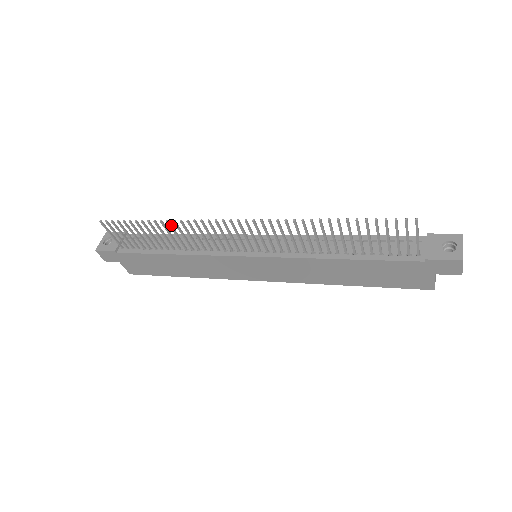
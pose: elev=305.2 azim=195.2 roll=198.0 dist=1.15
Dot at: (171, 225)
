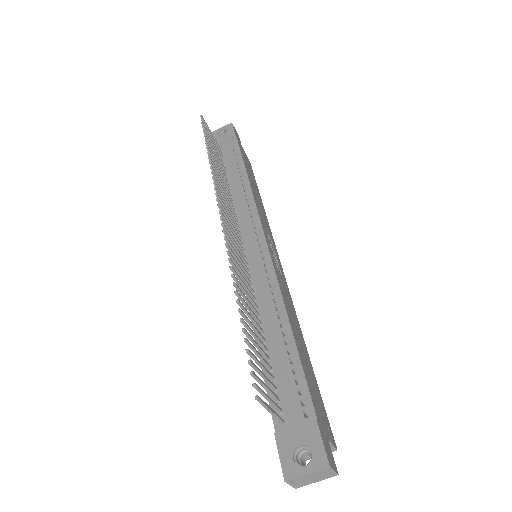
Dot at: (214, 168)
